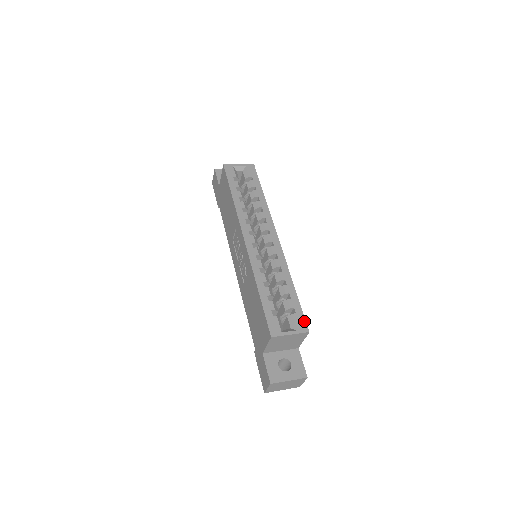
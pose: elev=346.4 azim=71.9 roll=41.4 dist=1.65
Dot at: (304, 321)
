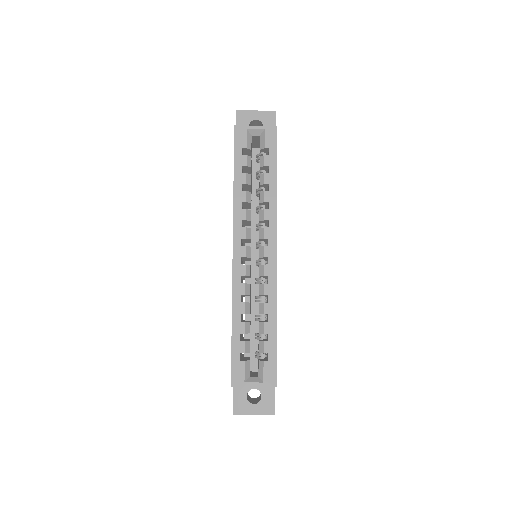
Dot at: (275, 372)
